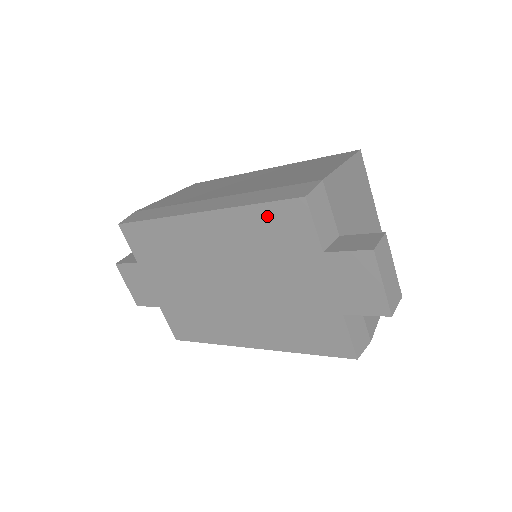
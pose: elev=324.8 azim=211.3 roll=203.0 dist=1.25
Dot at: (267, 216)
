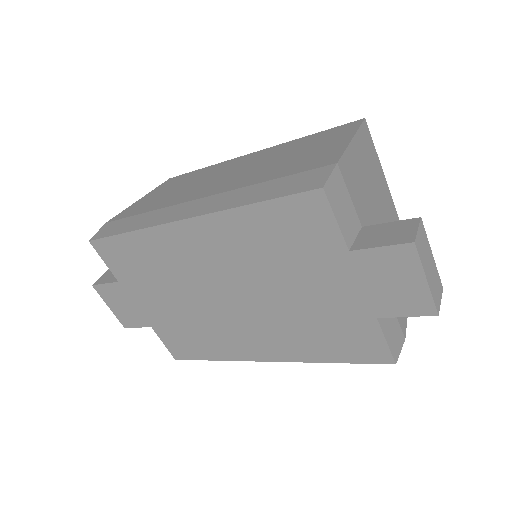
Dot at: (274, 215)
